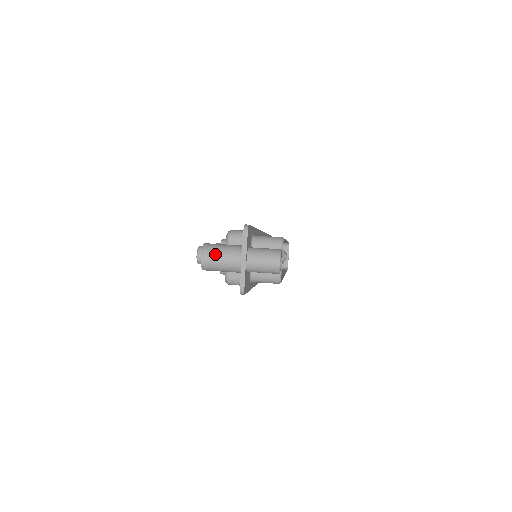
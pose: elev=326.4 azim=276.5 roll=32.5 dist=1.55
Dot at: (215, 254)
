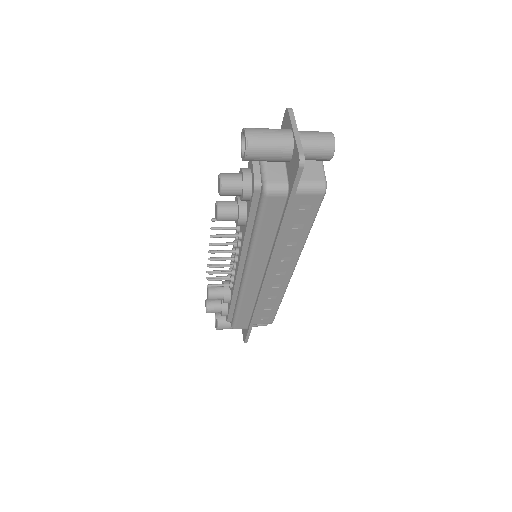
Dot at: (261, 130)
